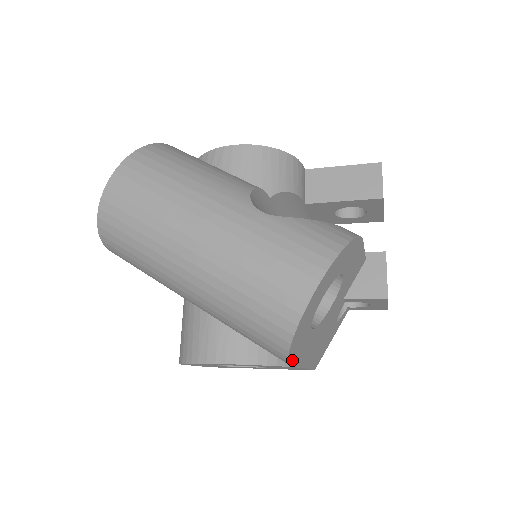
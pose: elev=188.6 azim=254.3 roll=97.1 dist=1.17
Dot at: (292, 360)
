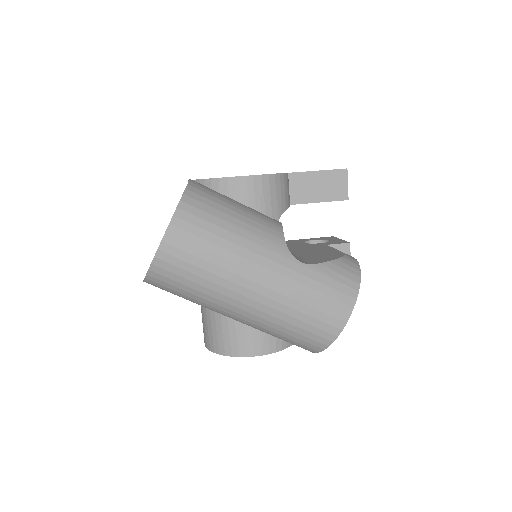
Dot at: occluded
